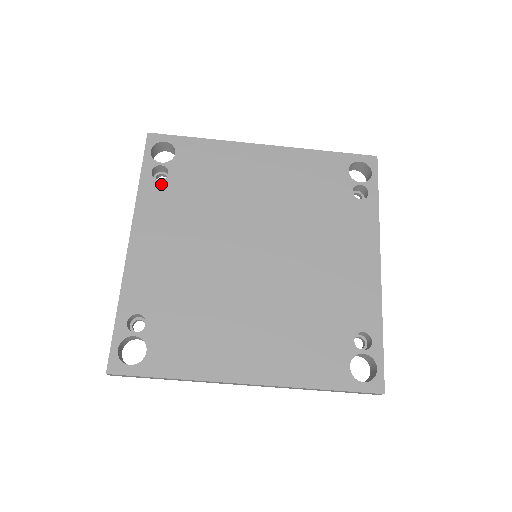
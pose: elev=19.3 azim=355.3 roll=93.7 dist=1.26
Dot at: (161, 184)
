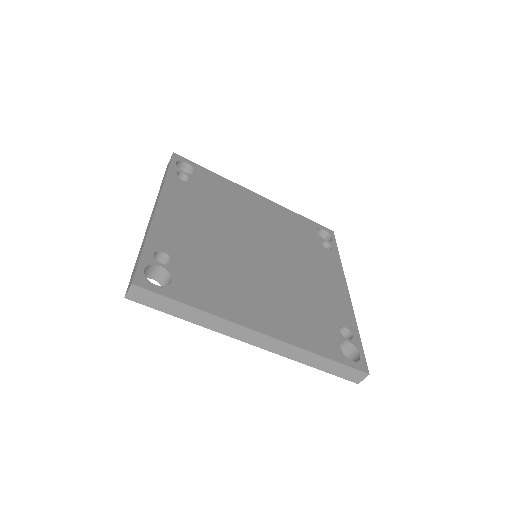
Dot at: (184, 183)
